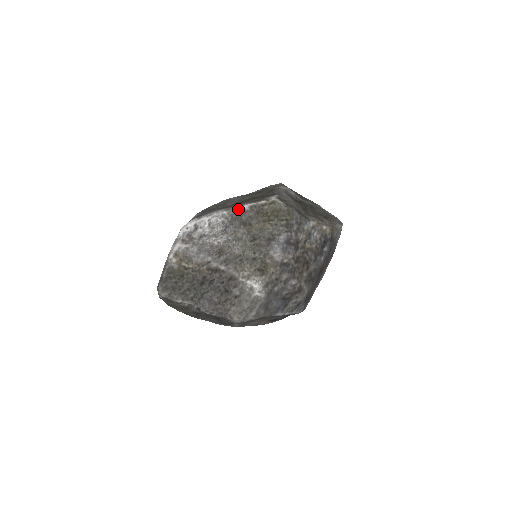
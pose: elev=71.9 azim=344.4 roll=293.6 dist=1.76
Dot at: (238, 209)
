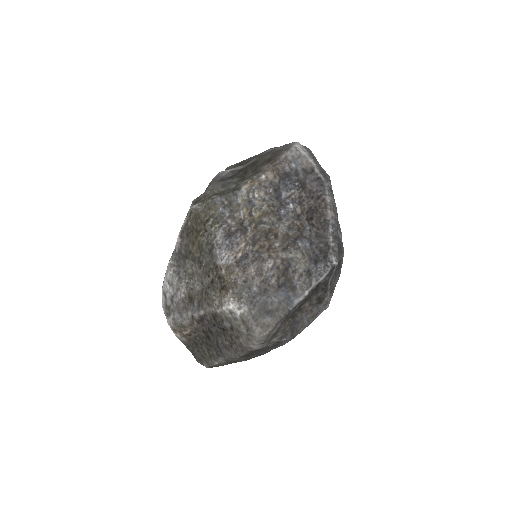
Dot at: (175, 248)
